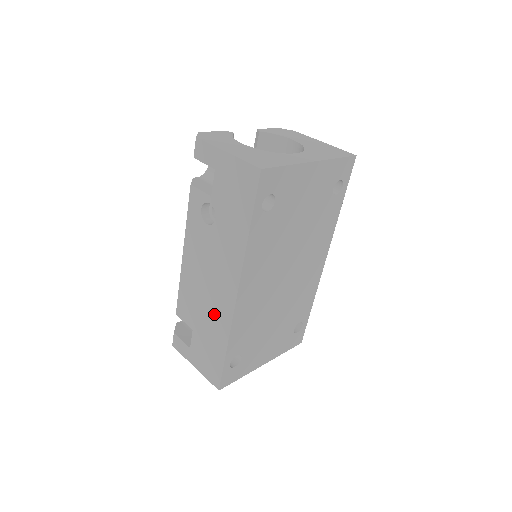
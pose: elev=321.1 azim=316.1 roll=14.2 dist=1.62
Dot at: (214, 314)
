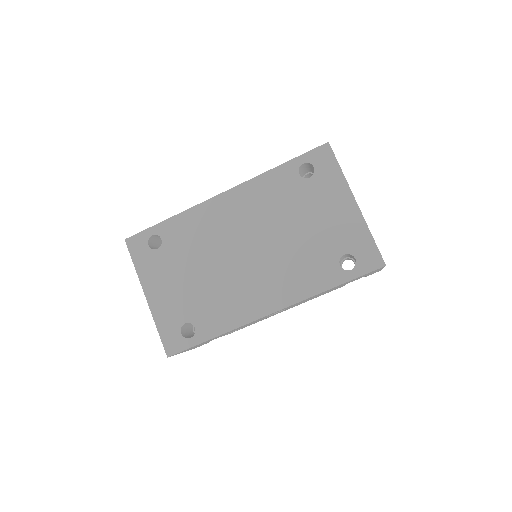
Dot at: occluded
